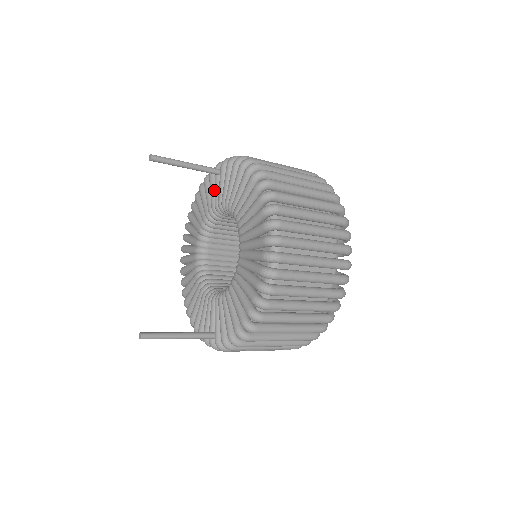
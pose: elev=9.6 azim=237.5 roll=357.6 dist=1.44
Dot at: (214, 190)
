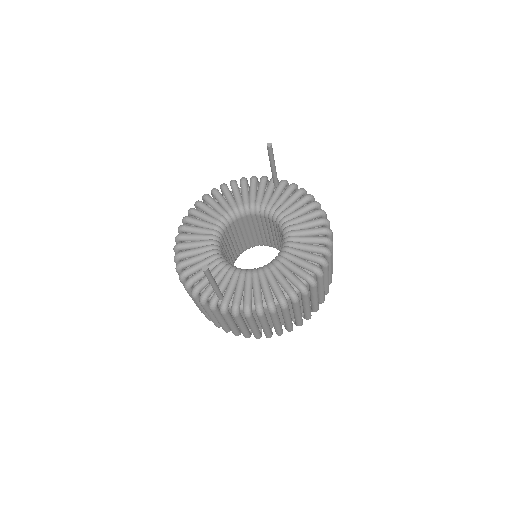
Dot at: (263, 192)
